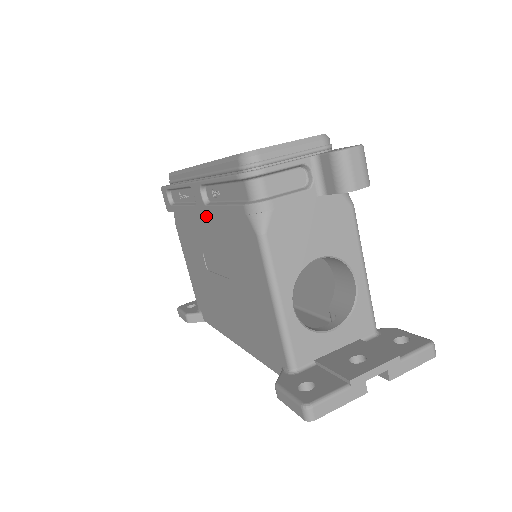
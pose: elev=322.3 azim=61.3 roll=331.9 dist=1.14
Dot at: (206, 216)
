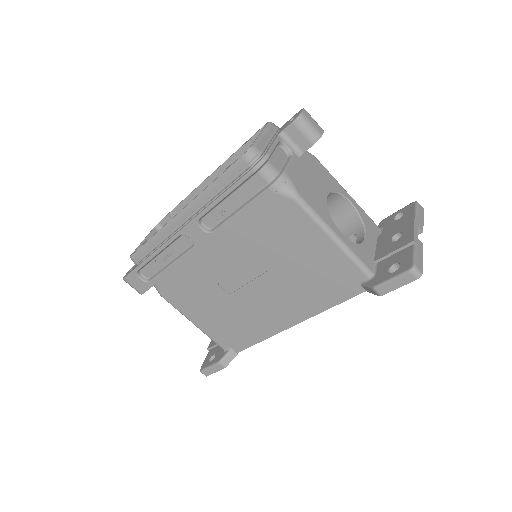
Dot at: (215, 242)
